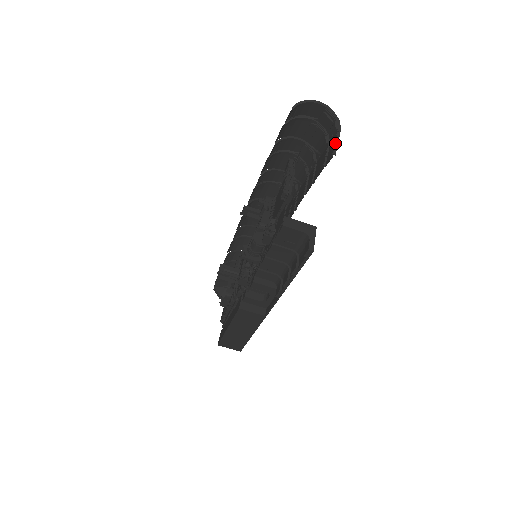
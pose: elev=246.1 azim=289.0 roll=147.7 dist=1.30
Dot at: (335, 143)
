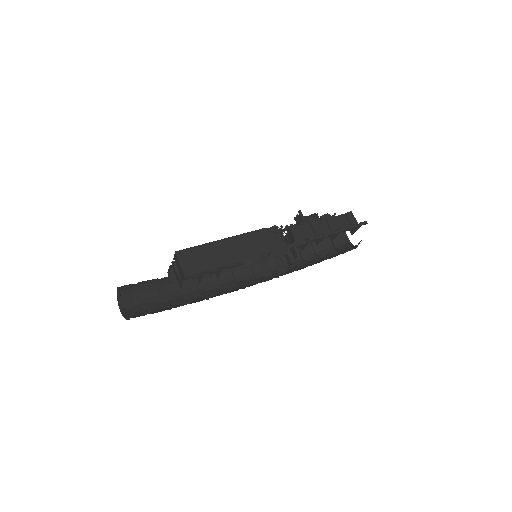
Dot at: occluded
